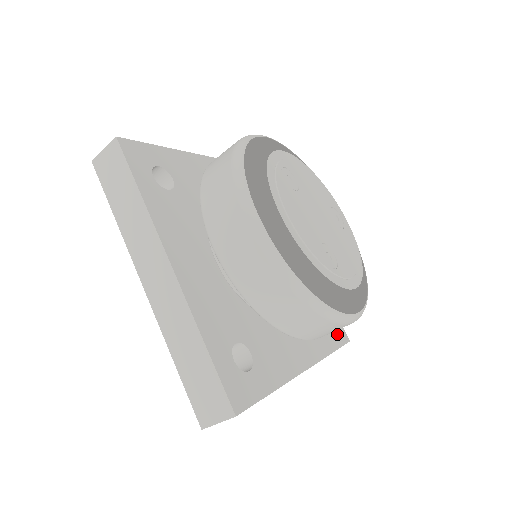
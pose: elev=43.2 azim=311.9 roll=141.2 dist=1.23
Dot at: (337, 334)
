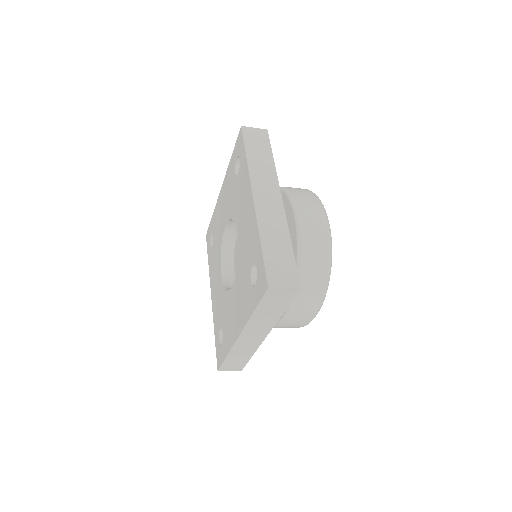
Dot at: occluded
